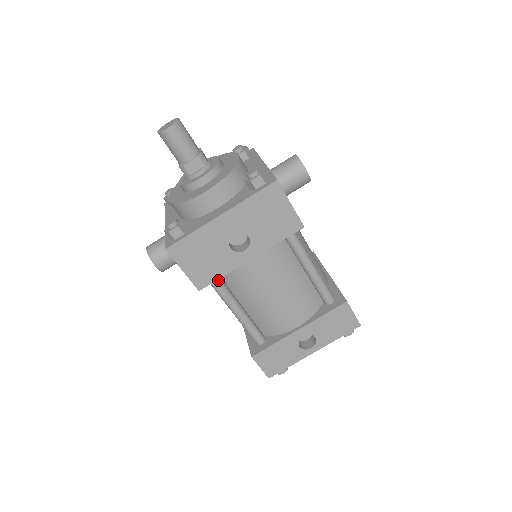
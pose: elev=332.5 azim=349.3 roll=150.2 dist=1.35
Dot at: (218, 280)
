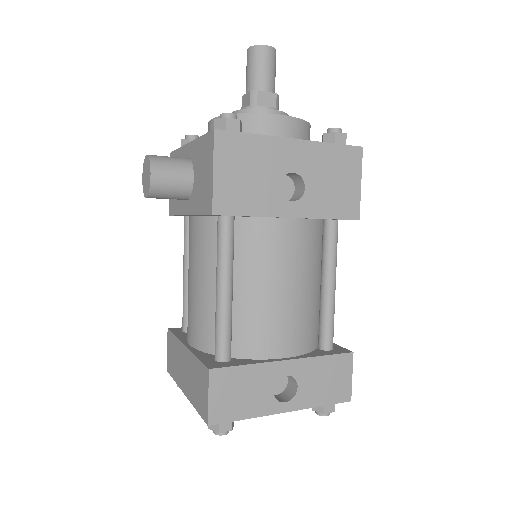
Dot at: (233, 226)
